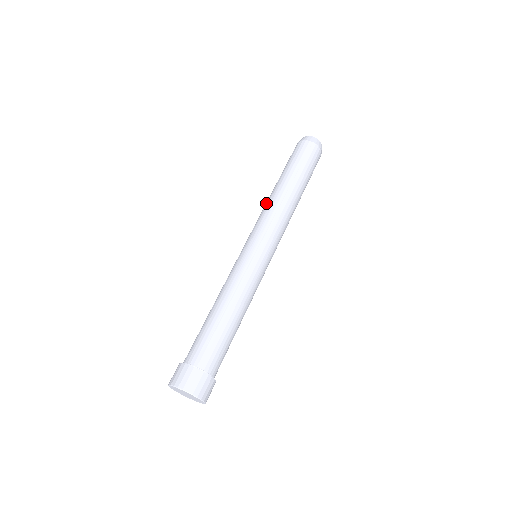
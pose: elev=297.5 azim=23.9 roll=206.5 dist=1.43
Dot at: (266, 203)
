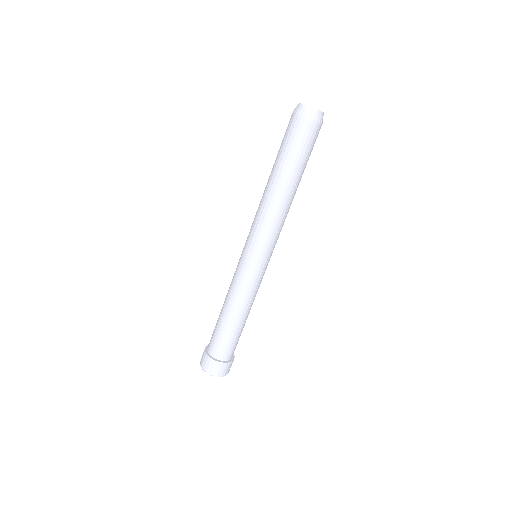
Dot at: occluded
